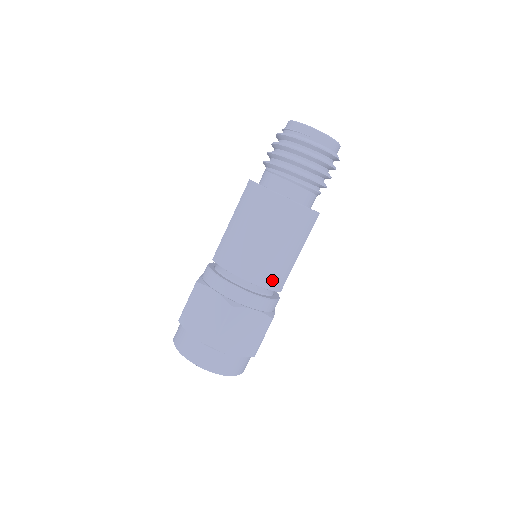
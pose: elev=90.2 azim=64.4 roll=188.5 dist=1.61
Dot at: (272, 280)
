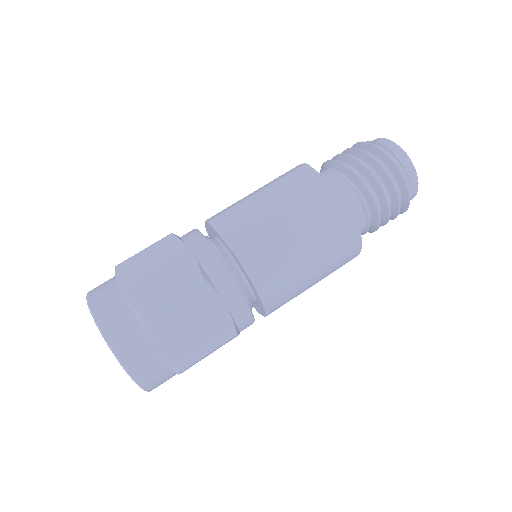
Dot at: occluded
